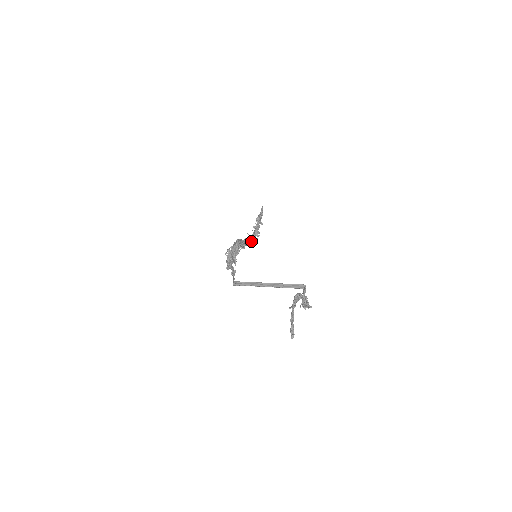
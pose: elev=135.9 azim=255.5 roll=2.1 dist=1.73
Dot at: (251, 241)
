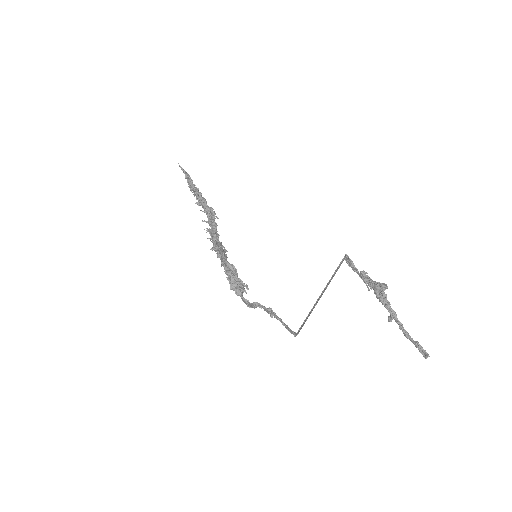
Dot at: occluded
